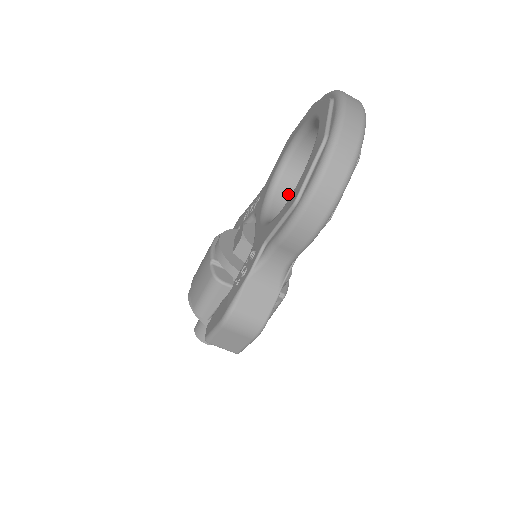
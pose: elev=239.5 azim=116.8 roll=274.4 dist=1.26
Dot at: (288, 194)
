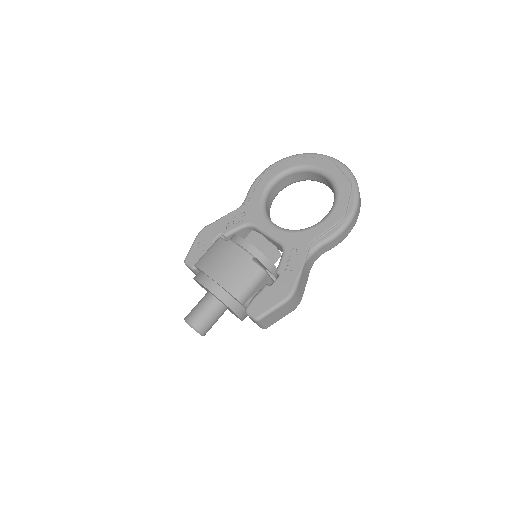
Dot at: (269, 213)
